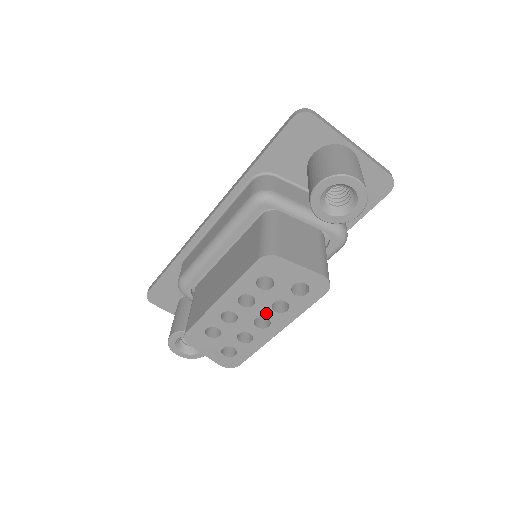
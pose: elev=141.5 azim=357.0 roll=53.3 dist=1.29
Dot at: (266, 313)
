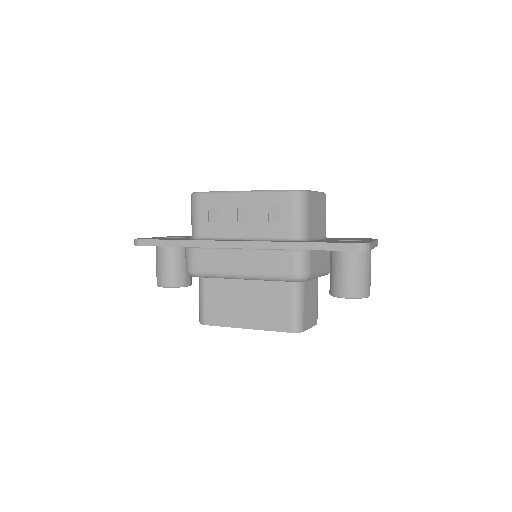
Dot at: occluded
